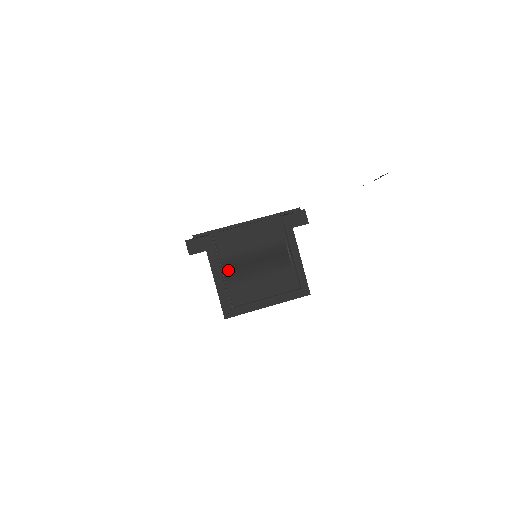
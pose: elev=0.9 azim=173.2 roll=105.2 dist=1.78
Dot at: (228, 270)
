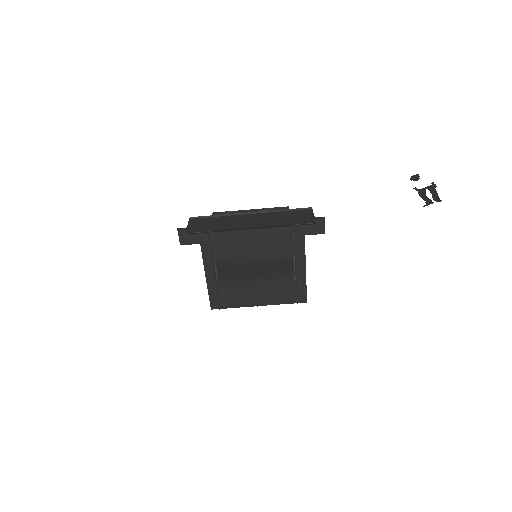
Dot at: (220, 273)
